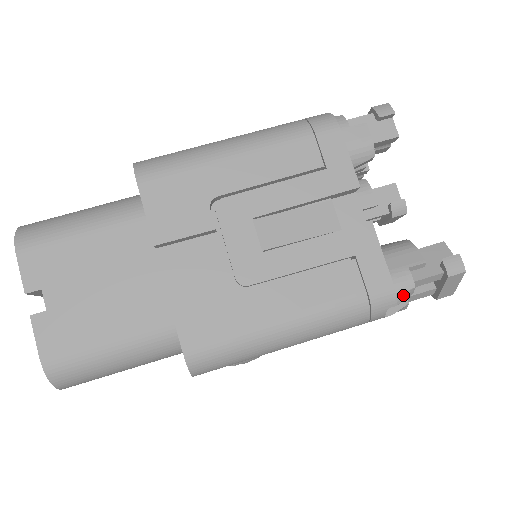
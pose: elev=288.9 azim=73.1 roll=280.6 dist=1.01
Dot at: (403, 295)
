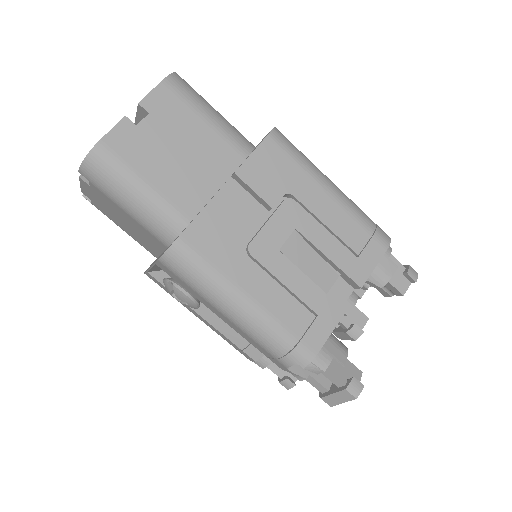
Dot at: (314, 367)
